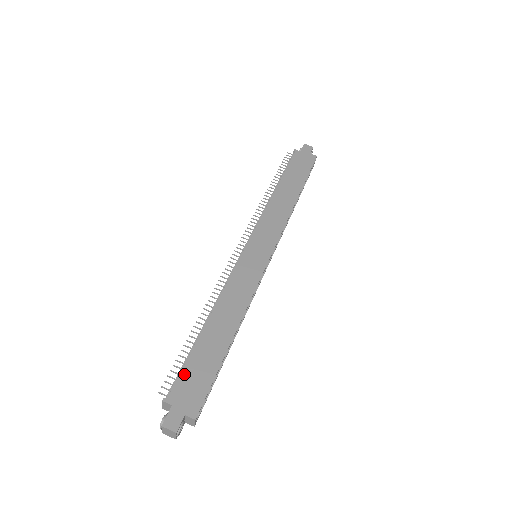
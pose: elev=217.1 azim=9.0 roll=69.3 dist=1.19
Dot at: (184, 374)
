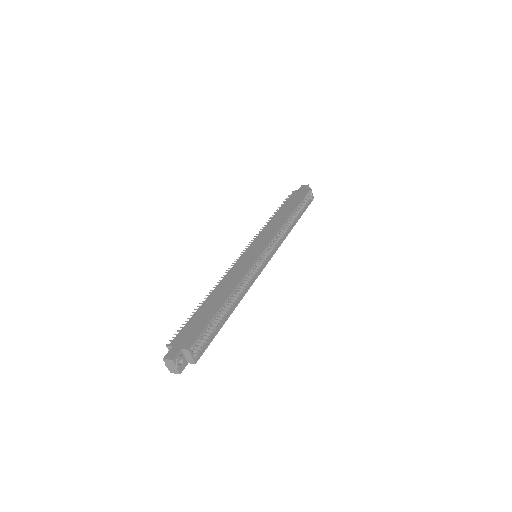
Dot at: (185, 328)
